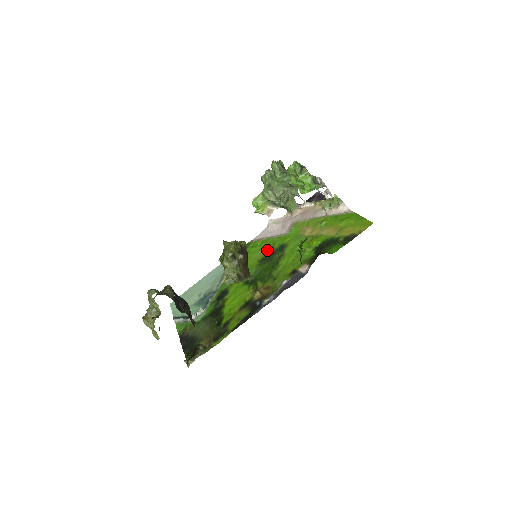
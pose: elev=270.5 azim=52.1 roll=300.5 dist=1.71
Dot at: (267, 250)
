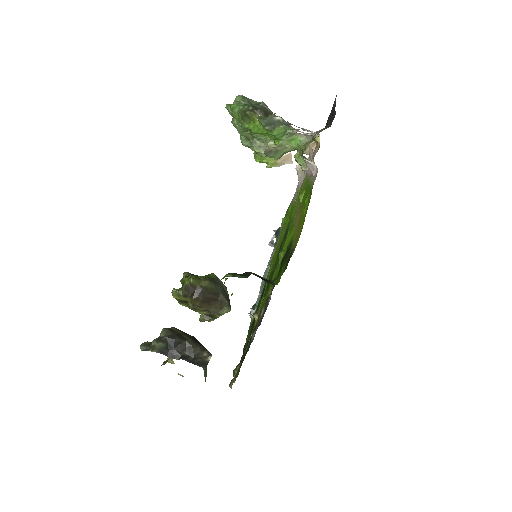
Dot at: occluded
